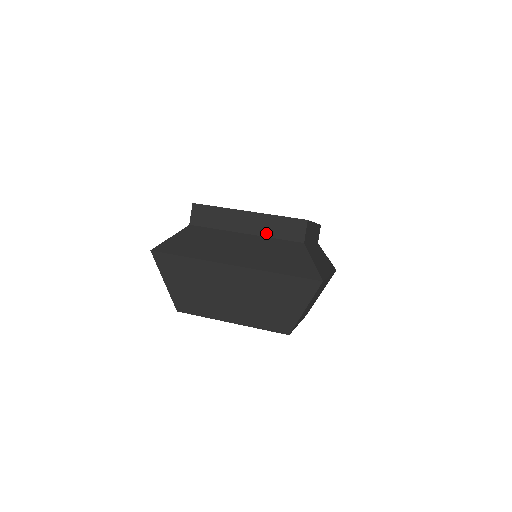
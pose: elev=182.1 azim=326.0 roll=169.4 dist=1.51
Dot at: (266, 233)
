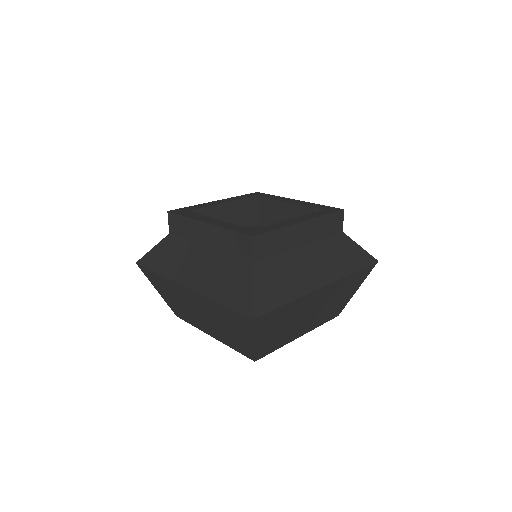
Dot at: (222, 248)
